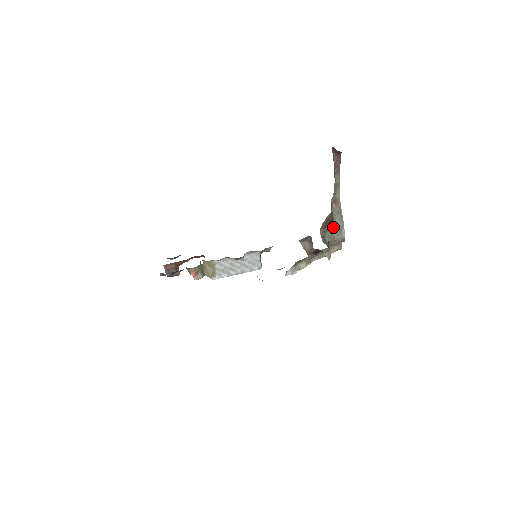
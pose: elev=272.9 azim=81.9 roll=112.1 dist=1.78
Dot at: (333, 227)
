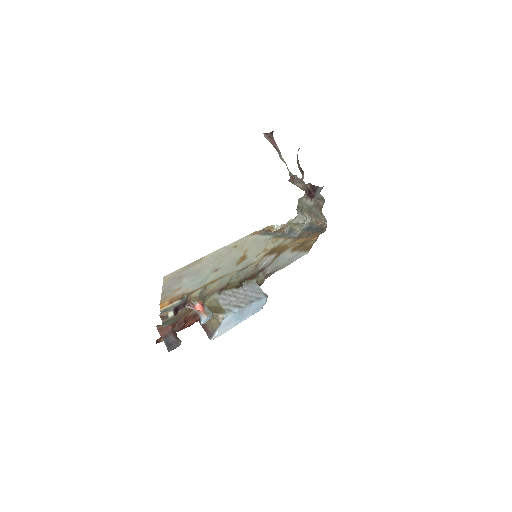
Dot at: occluded
